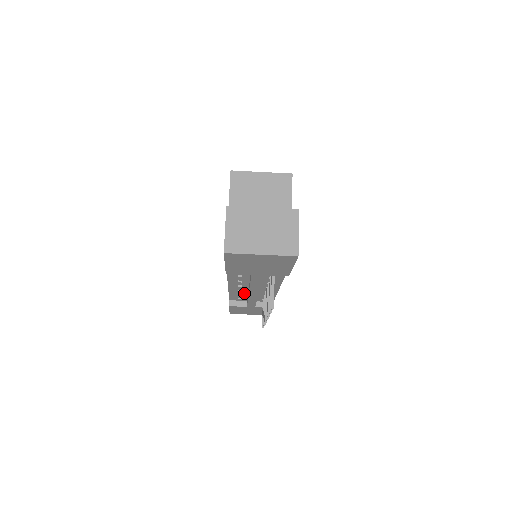
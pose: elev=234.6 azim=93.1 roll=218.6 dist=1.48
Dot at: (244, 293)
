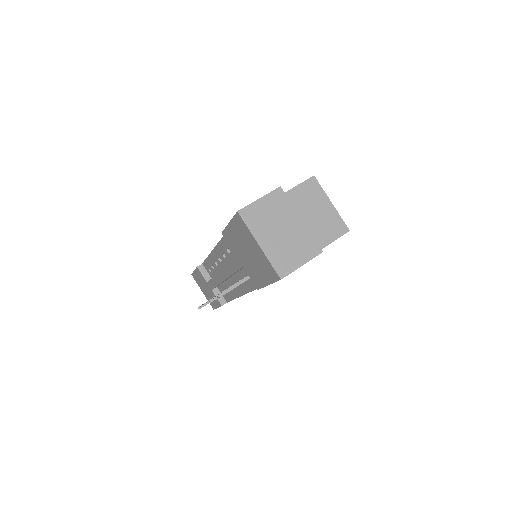
Dot at: (217, 270)
